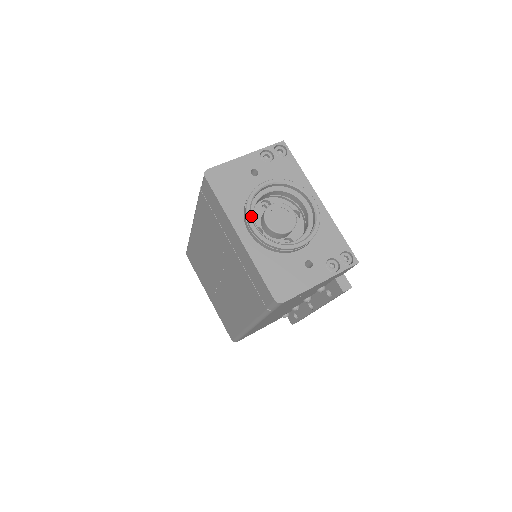
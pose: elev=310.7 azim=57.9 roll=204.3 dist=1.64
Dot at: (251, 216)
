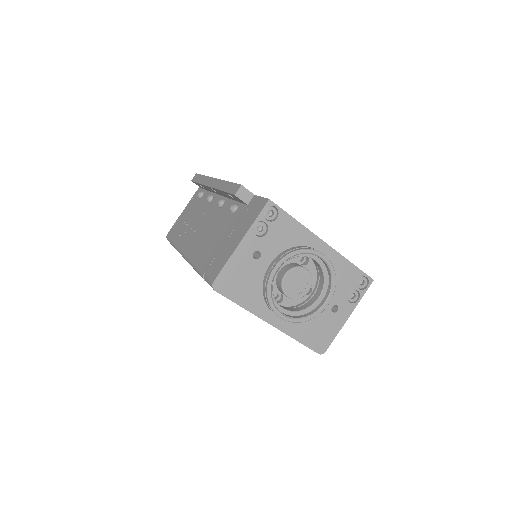
Dot at: (276, 308)
